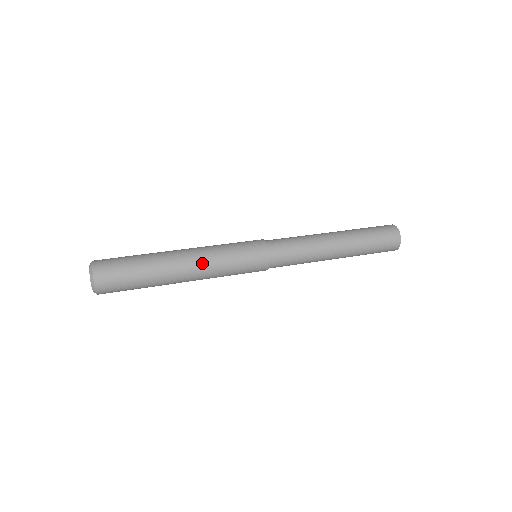
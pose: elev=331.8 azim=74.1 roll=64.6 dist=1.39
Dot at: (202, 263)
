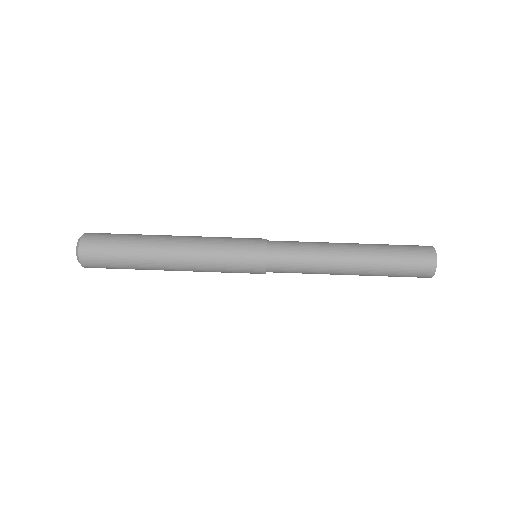
Dot at: occluded
